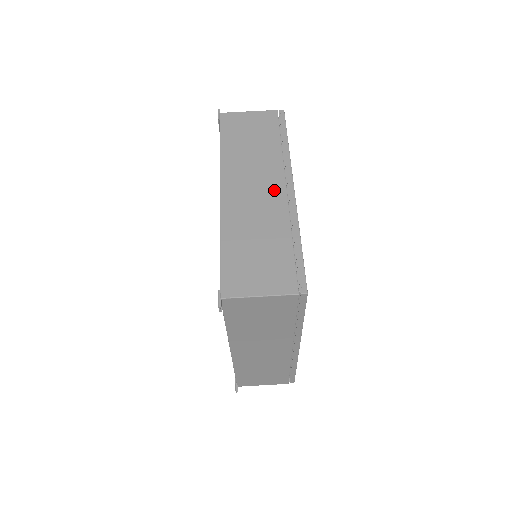
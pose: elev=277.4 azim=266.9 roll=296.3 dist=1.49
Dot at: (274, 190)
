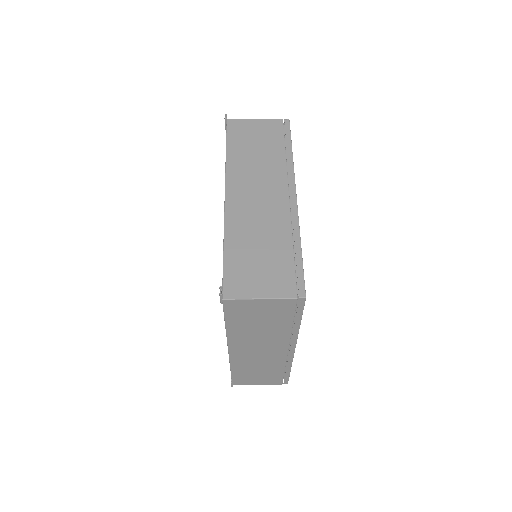
Dot at: occluded
